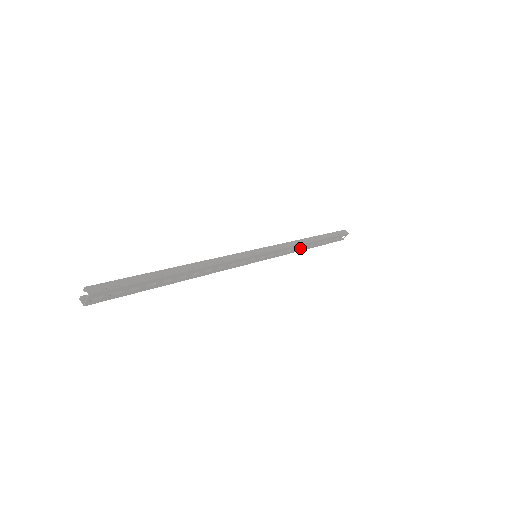
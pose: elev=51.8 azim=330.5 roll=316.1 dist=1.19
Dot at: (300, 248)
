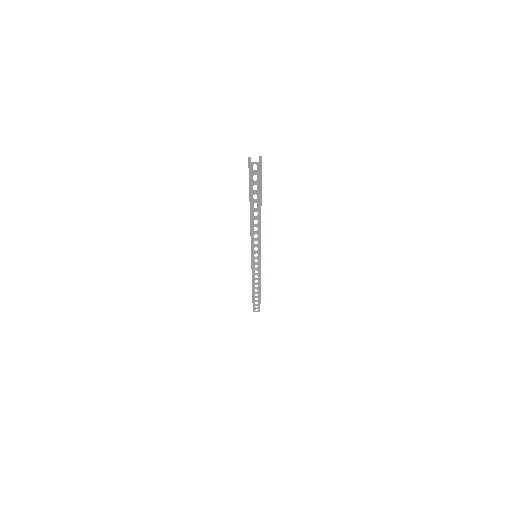
Dot at: (255, 284)
